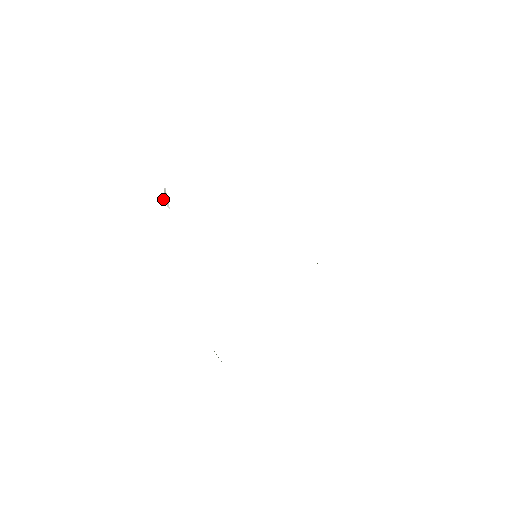
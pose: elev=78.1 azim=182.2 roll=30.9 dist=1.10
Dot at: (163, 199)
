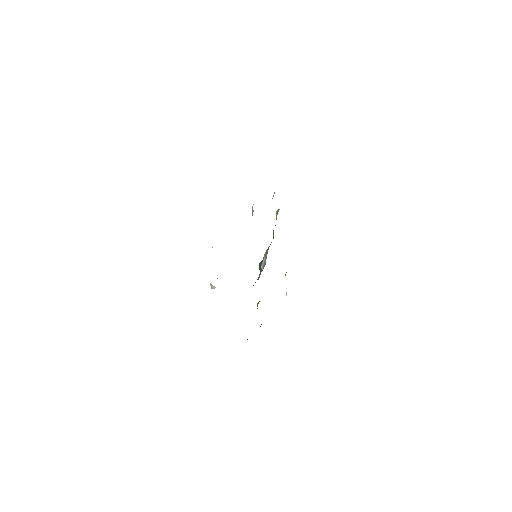
Dot at: (212, 288)
